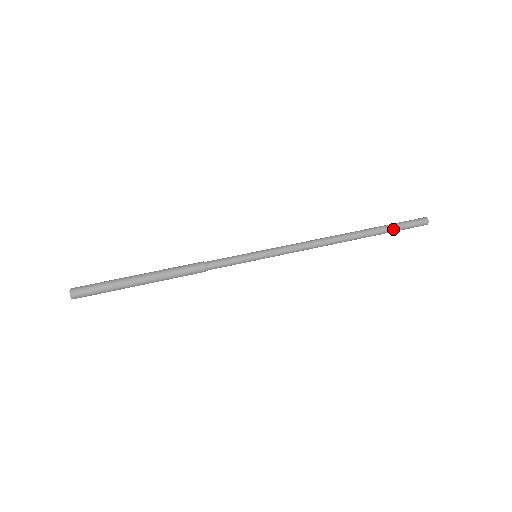
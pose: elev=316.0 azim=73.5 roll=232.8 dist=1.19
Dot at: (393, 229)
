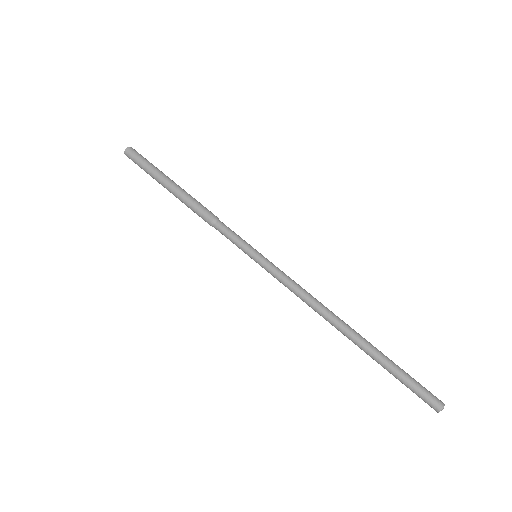
Dot at: (392, 374)
